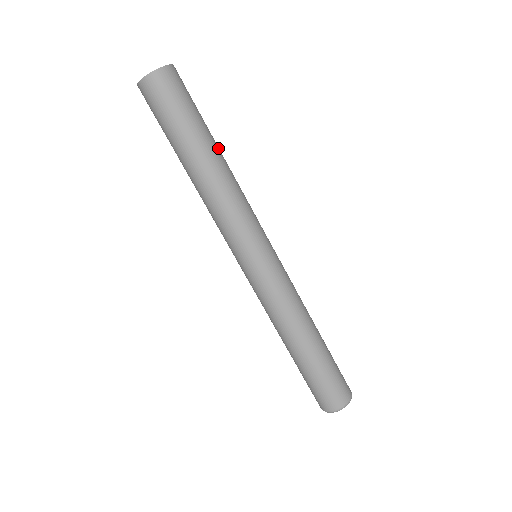
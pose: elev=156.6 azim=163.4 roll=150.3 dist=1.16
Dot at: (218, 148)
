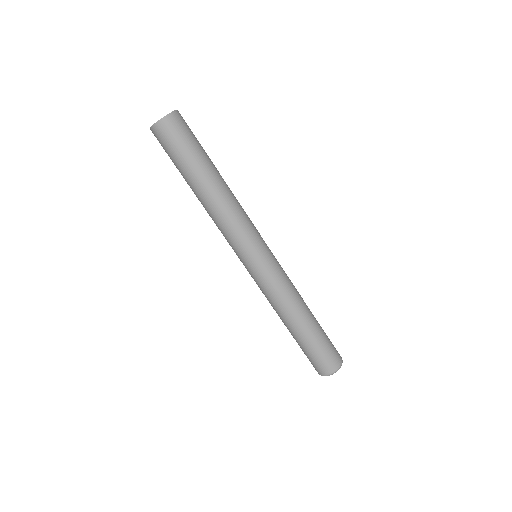
Dot at: (213, 177)
